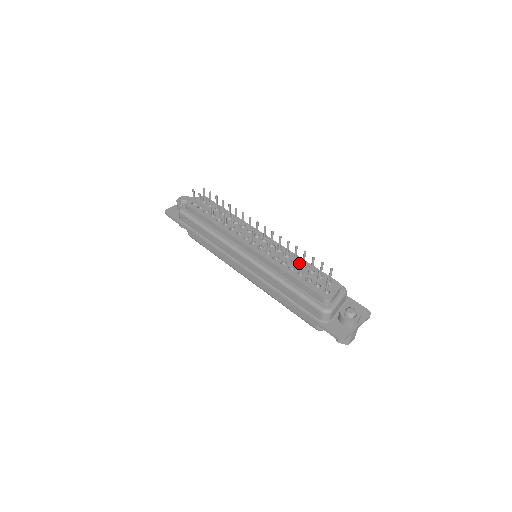
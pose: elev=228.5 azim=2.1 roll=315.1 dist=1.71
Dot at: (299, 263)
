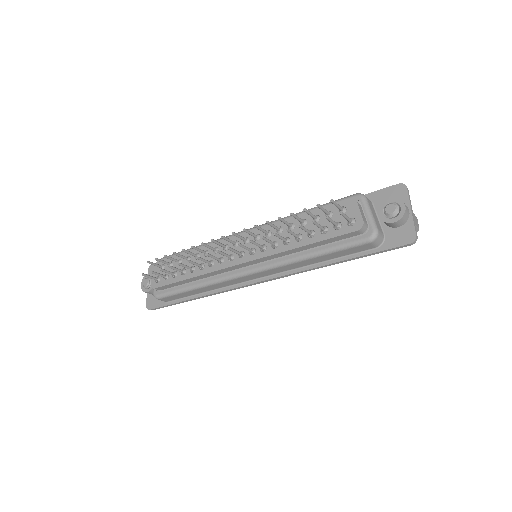
Dot at: (297, 224)
